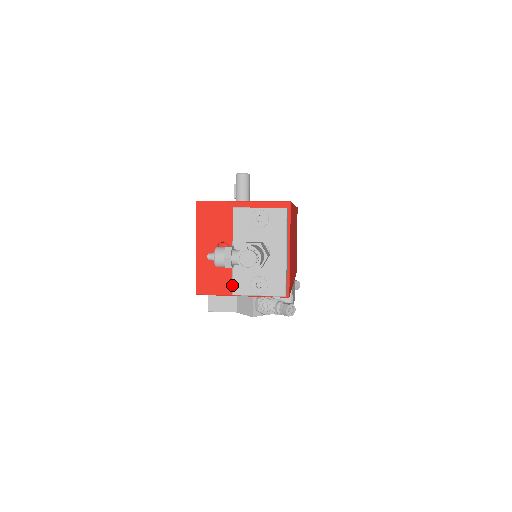
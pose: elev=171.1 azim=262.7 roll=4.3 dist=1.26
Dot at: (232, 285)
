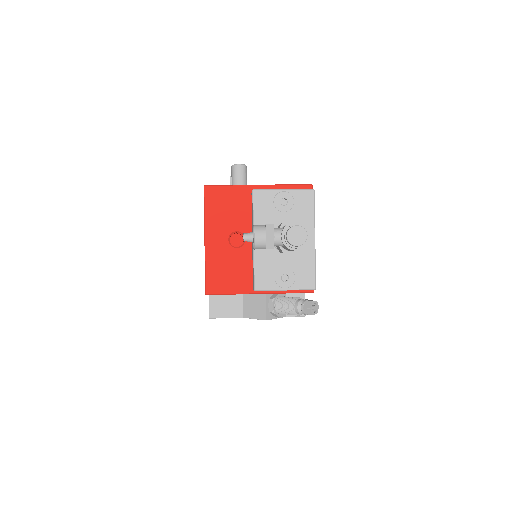
Dot at: (253, 279)
